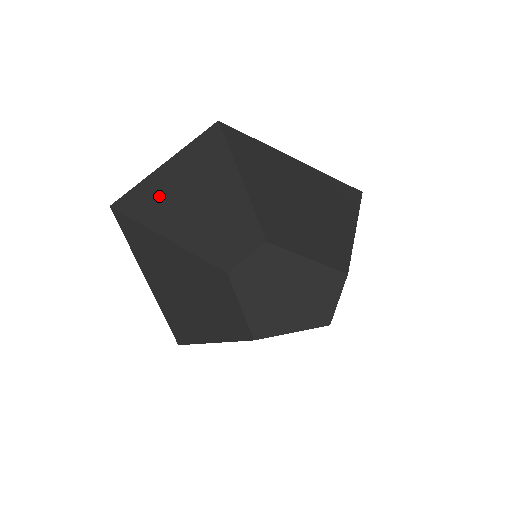
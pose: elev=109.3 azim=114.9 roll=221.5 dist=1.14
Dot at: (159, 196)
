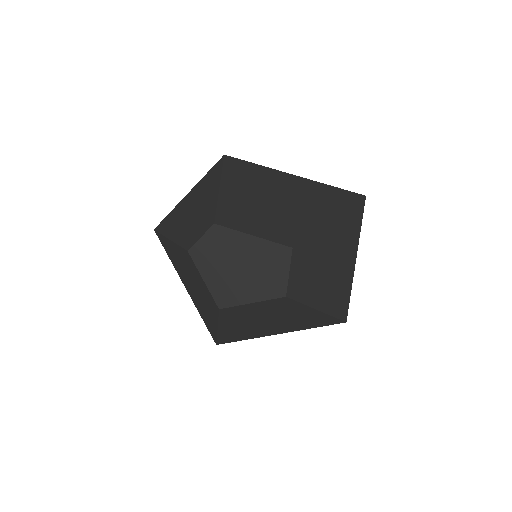
Dot at: (177, 214)
